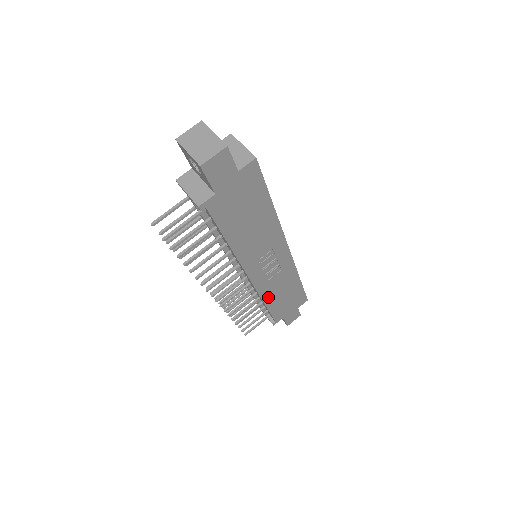
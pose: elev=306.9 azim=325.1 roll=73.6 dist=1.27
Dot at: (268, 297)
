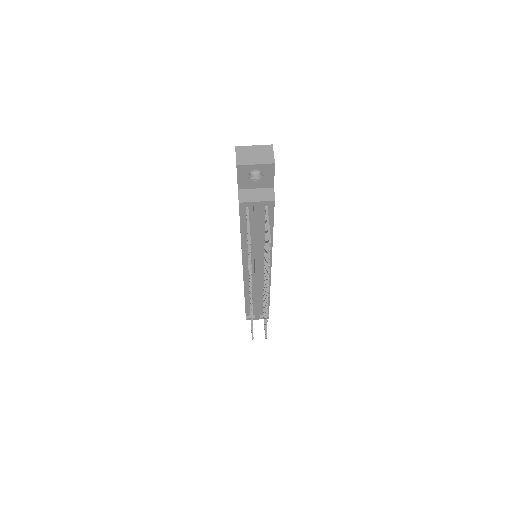
Dot at: occluded
